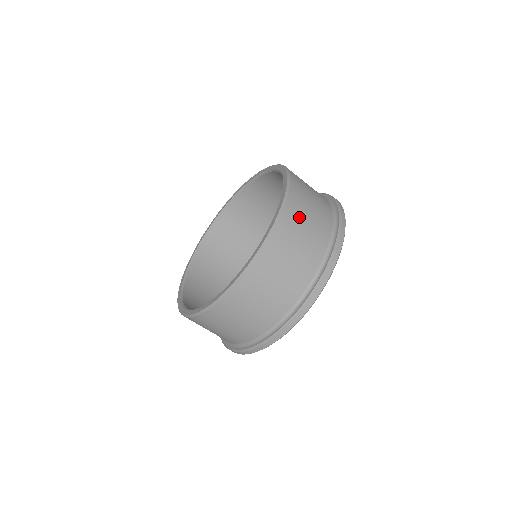
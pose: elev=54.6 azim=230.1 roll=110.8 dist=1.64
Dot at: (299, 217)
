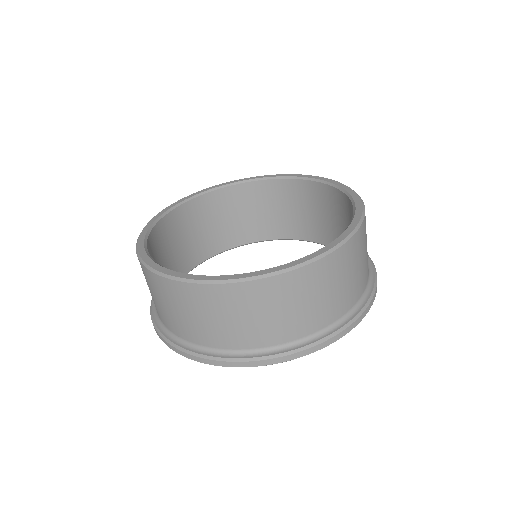
Dot at: occluded
